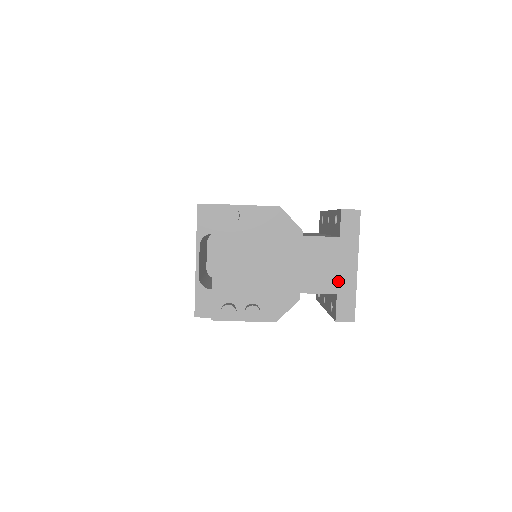
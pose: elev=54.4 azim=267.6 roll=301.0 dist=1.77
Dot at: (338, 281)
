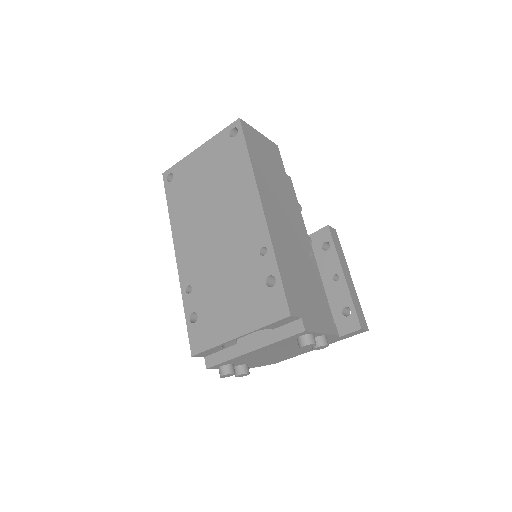
Dot at: occluded
